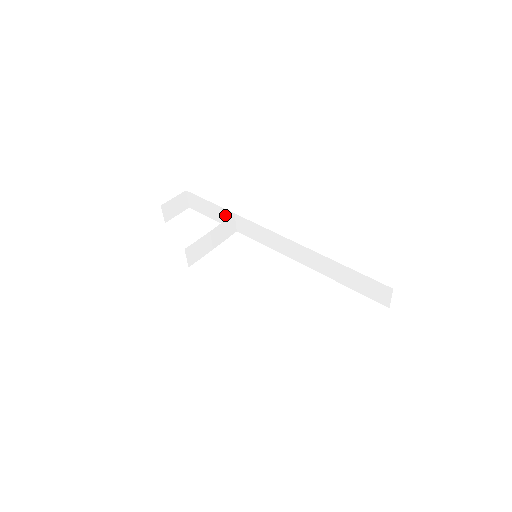
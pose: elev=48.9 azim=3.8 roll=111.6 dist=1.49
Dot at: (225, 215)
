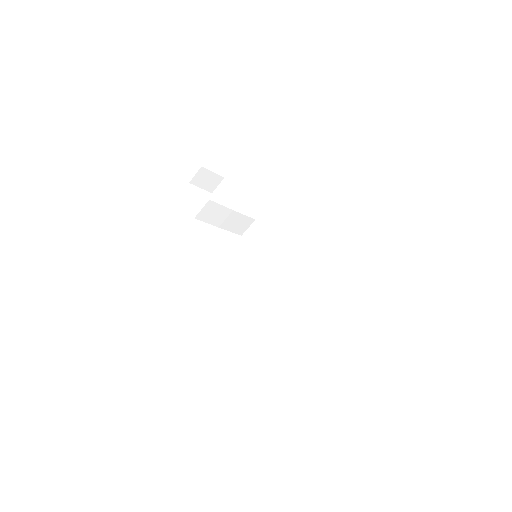
Dot at: occluded
